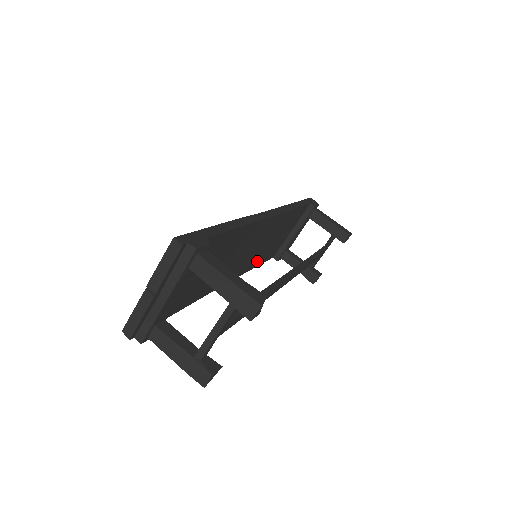
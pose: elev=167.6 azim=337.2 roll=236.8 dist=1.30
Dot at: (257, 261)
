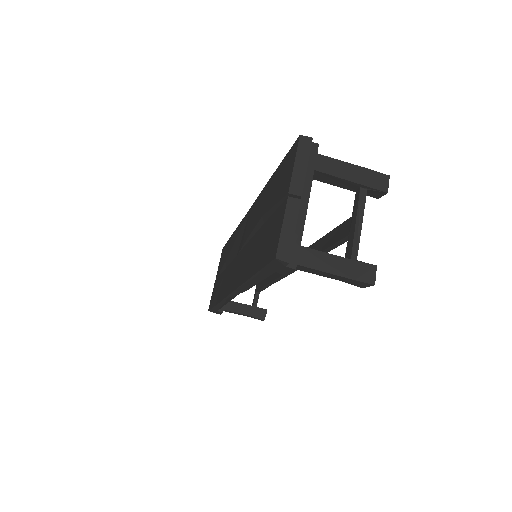
Dot at: occluded
